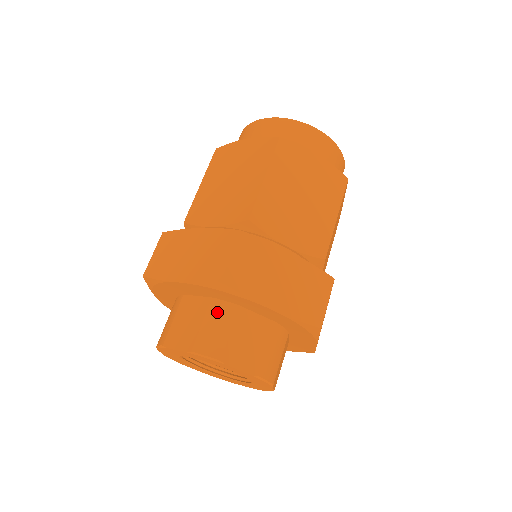
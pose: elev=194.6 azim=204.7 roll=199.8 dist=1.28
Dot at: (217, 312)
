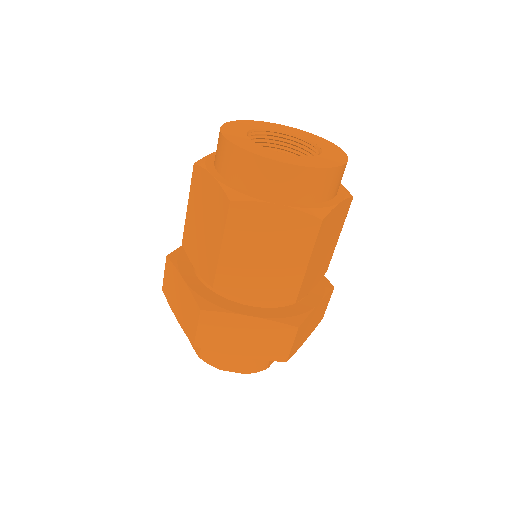
Dot at: occluded
